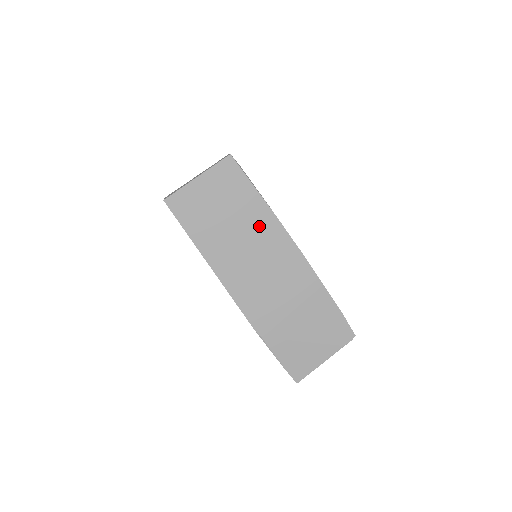
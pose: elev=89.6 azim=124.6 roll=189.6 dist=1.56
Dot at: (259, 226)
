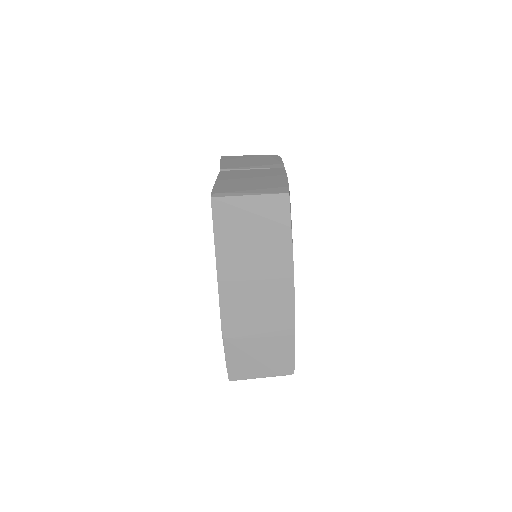
Dot at: (275, 261)
